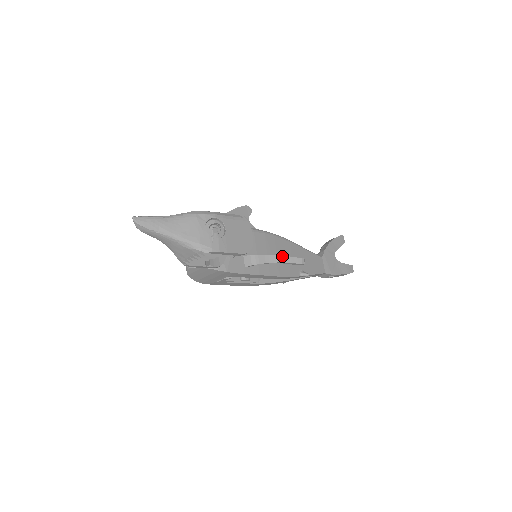
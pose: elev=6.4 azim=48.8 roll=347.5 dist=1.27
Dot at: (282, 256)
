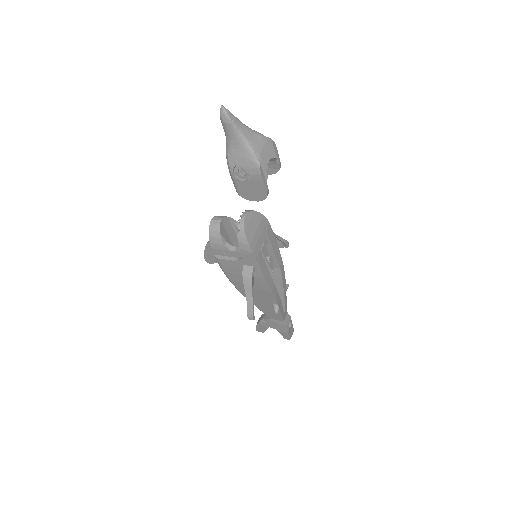
Dot at: occluded
